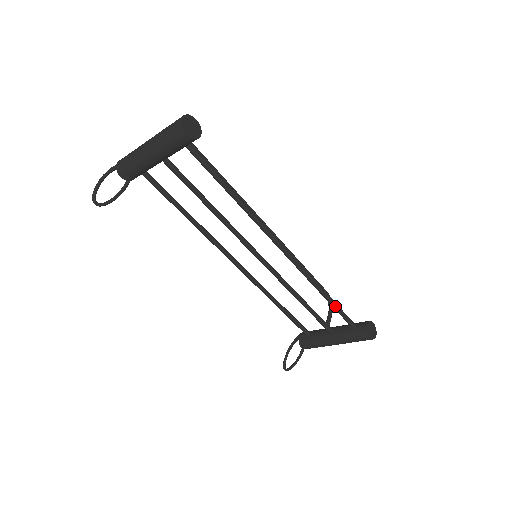
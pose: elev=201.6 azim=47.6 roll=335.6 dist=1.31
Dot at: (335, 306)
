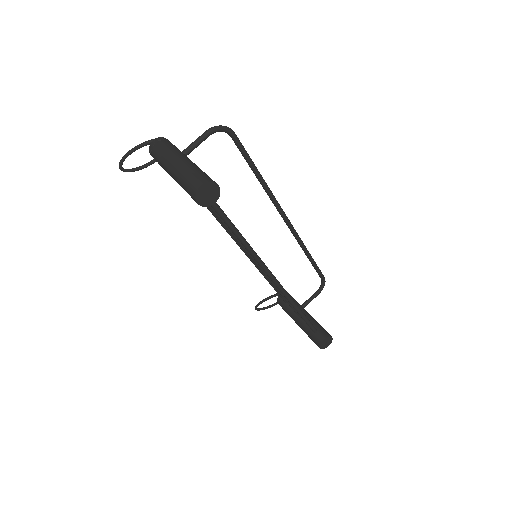
Dot at: (303, 319)
